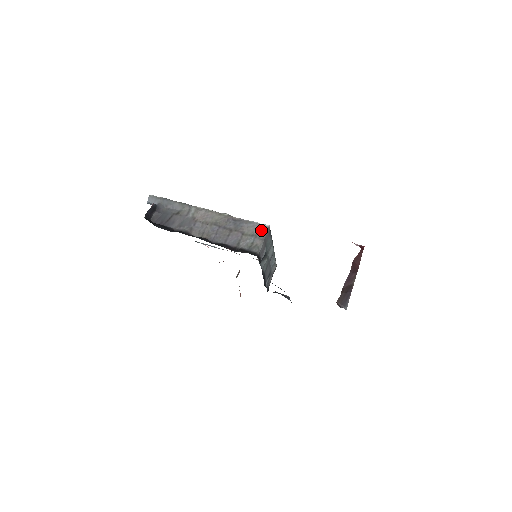
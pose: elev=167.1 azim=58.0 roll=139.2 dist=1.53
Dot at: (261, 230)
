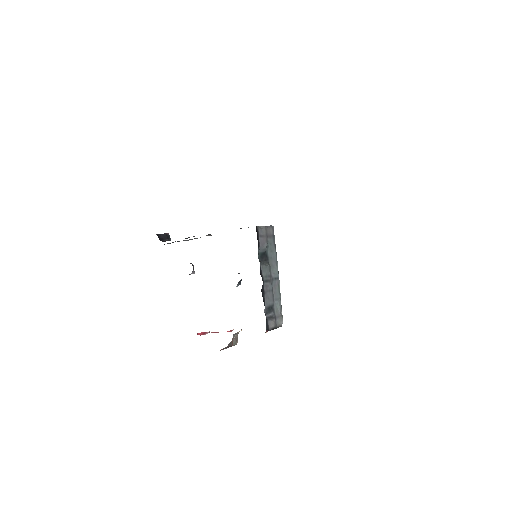
Dot at: occluded
